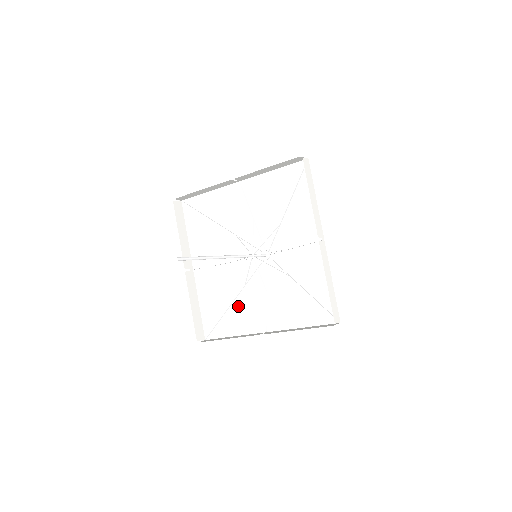
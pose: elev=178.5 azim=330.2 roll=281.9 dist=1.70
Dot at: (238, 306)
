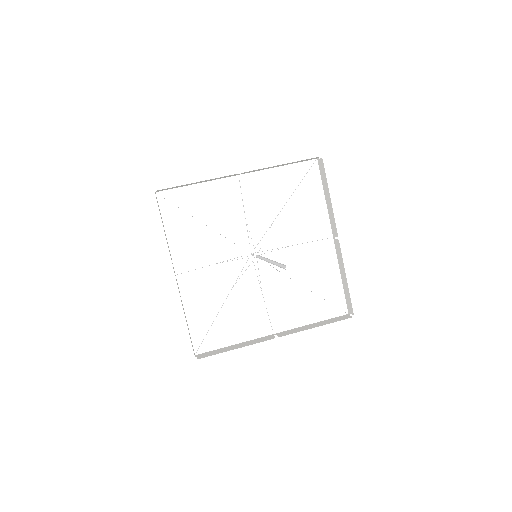
Dot at: (230, 311)
